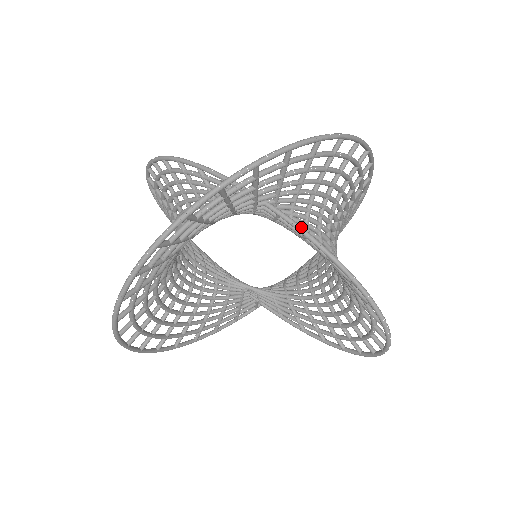
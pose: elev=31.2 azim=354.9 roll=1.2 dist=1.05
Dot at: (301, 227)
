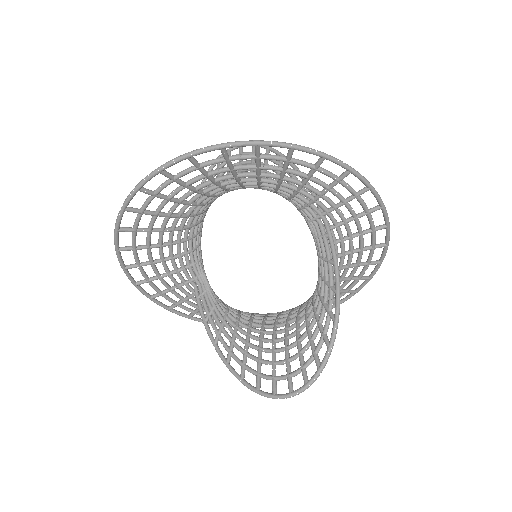
Dot at: occluded
